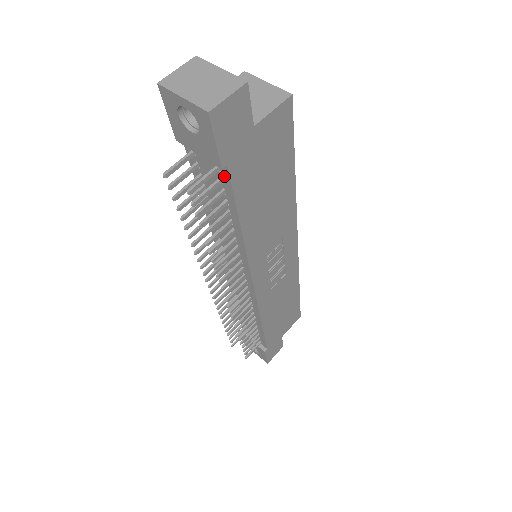
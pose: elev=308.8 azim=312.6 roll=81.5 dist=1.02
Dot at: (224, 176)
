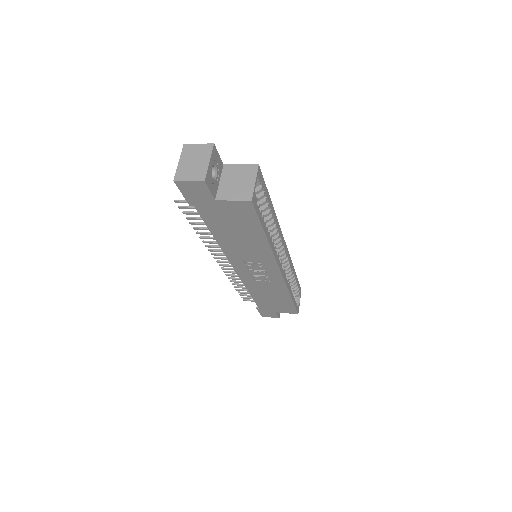
Dot at: occluded
